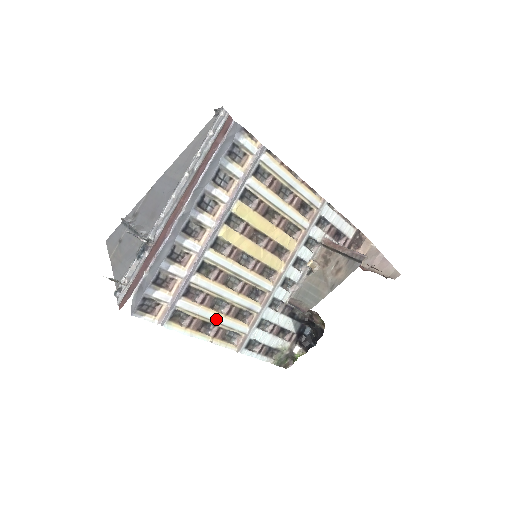
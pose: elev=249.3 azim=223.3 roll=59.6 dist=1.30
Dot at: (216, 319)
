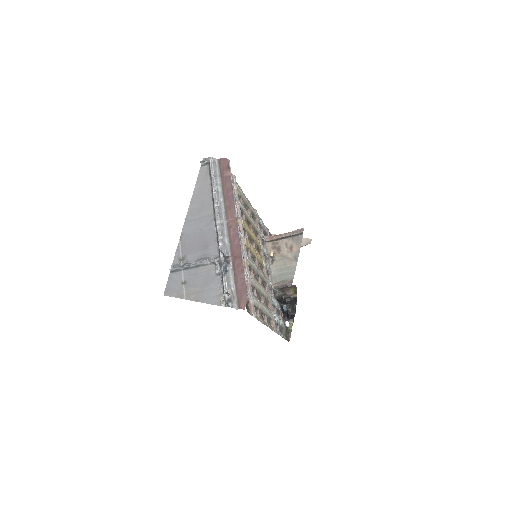
Dot at: (264, 308)
